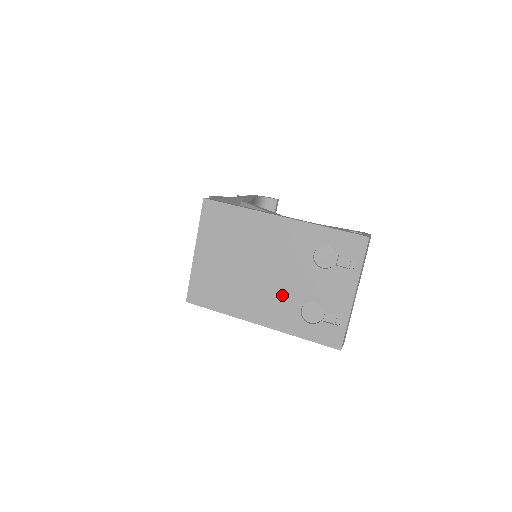
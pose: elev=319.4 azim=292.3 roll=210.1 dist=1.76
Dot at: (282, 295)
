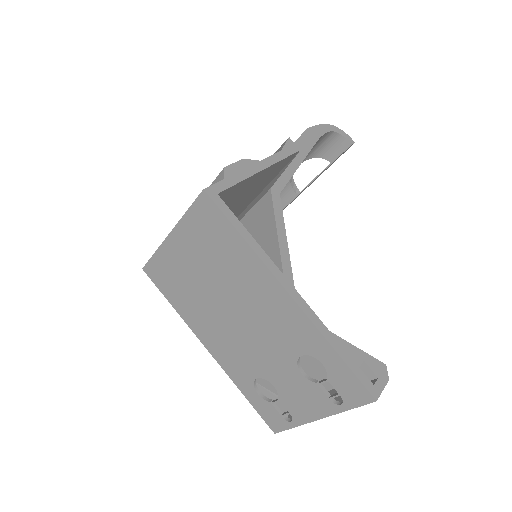
Dot at: (244, 353)
